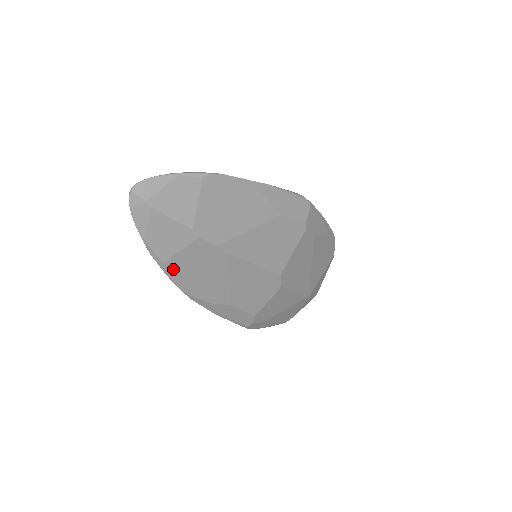
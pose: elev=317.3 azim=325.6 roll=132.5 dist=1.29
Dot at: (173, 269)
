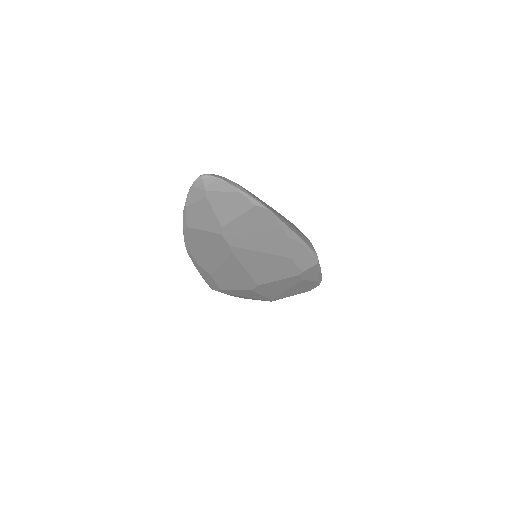
Dot at: (190, 234)
